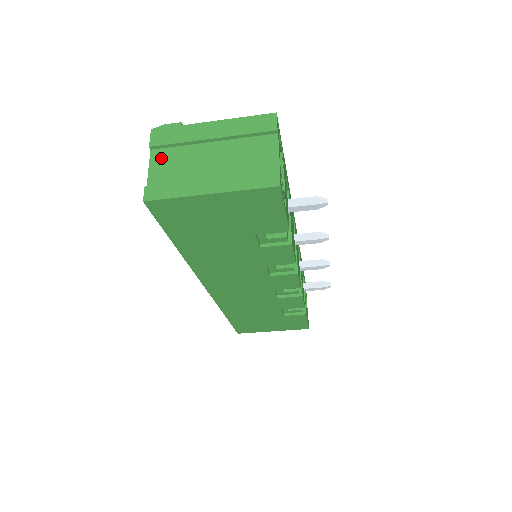
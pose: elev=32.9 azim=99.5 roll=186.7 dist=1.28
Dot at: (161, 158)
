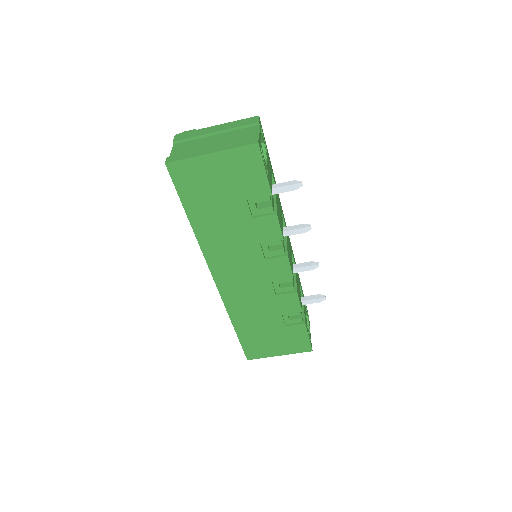
Dot at: (180, 146)
